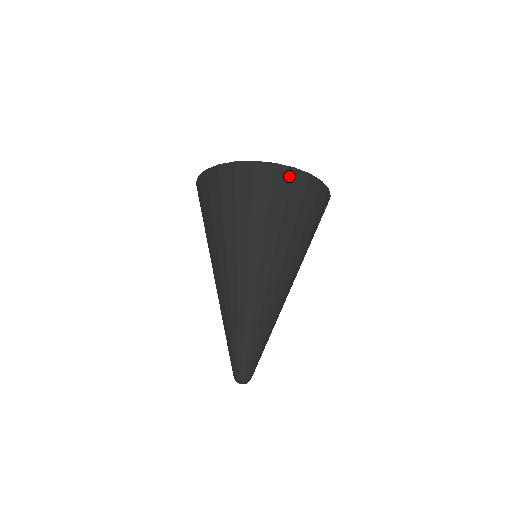
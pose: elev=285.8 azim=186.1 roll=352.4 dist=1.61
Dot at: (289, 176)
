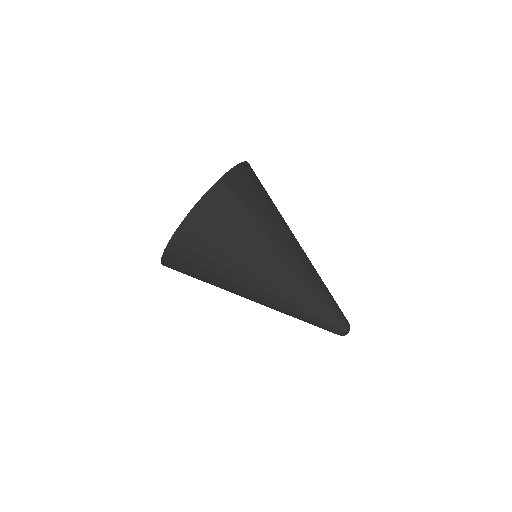
Dot at: (200, 215)
